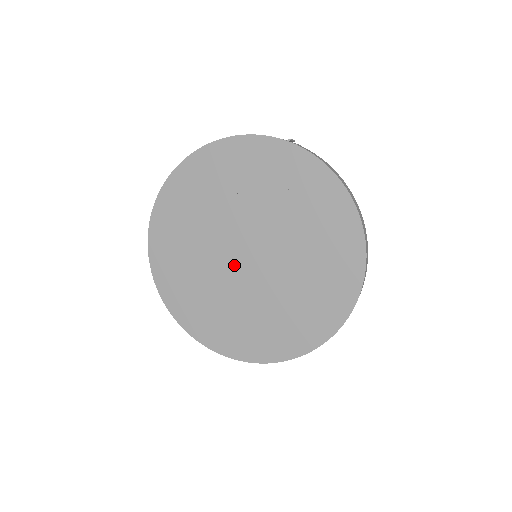
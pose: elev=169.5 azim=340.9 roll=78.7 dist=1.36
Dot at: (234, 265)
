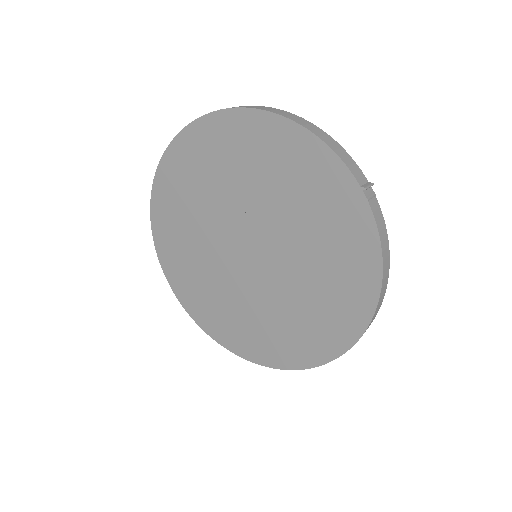
Dot at: (230, 248)
